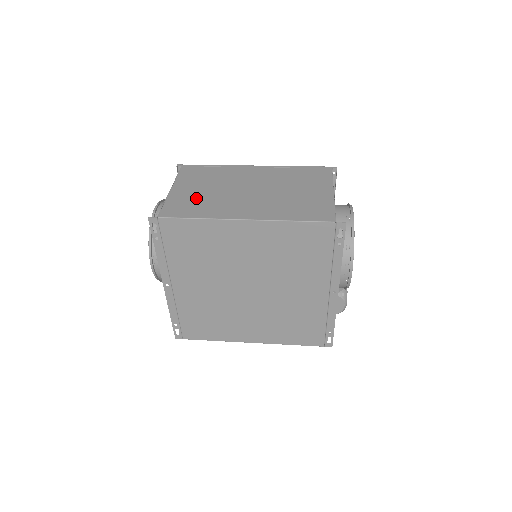
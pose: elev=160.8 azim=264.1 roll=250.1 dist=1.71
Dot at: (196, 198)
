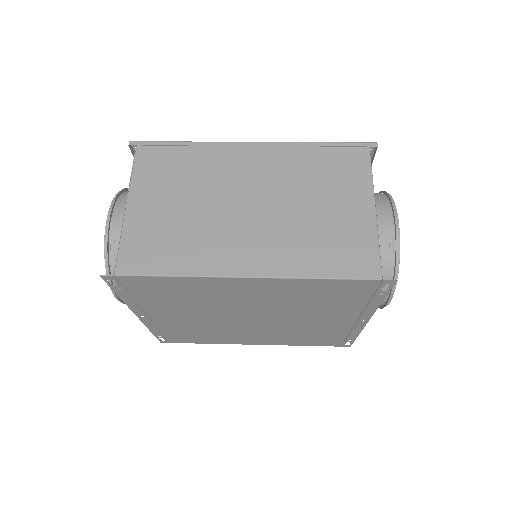
Dot at: (168, 226)
